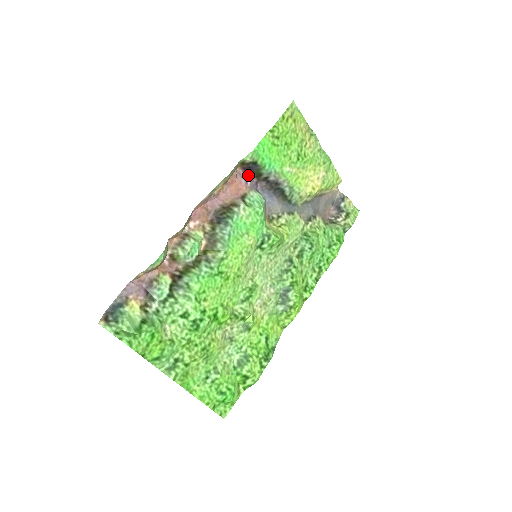
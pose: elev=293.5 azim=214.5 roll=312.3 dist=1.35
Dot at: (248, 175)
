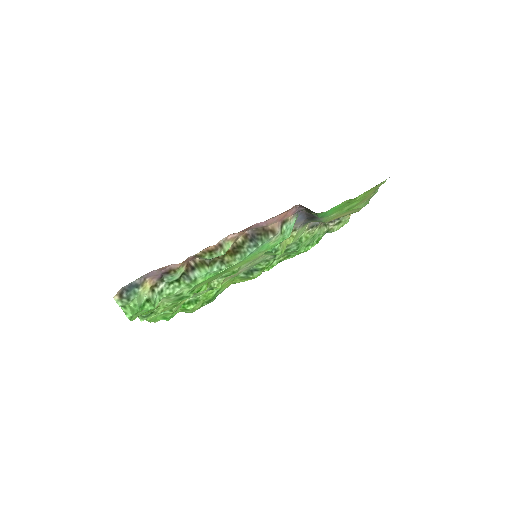
Dot at: (302, 207)
